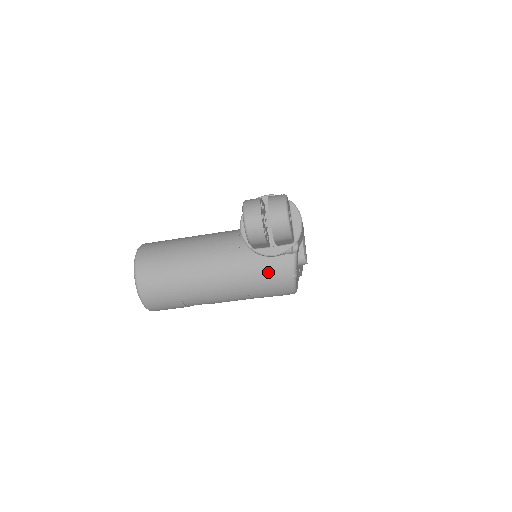
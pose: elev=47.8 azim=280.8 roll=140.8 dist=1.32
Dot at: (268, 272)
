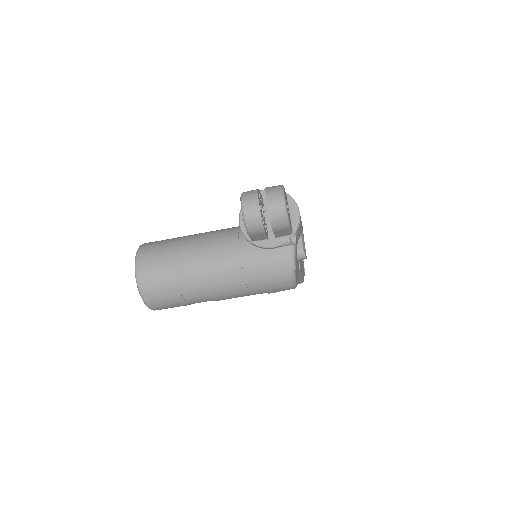
Dot at: (267, 264)
